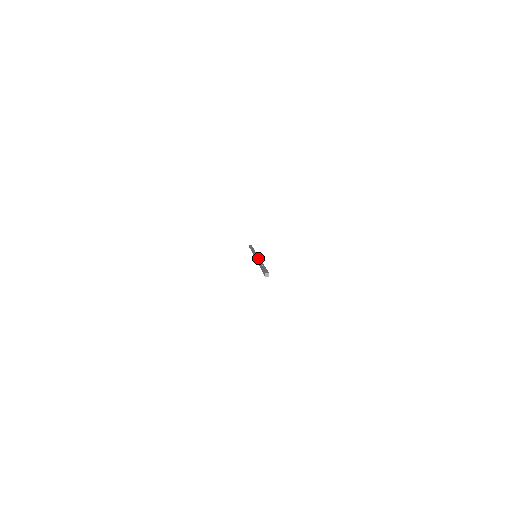
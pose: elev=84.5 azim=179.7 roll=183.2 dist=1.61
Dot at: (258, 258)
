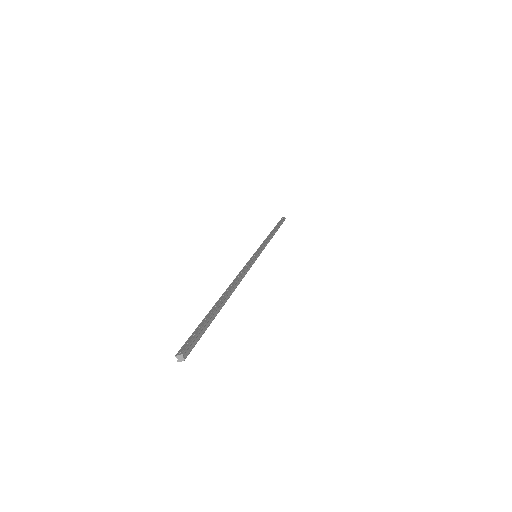
Dot at: (242, 270)
